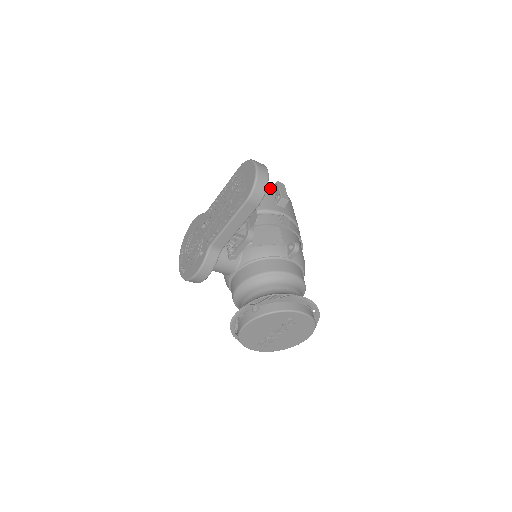
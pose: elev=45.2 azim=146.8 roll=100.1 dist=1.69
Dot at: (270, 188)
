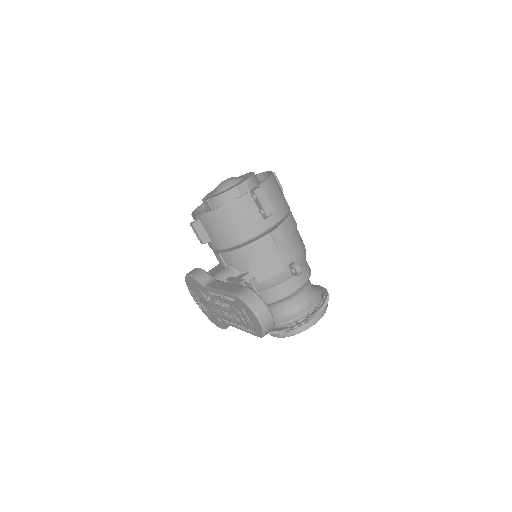
Dot at: (248, 198)
